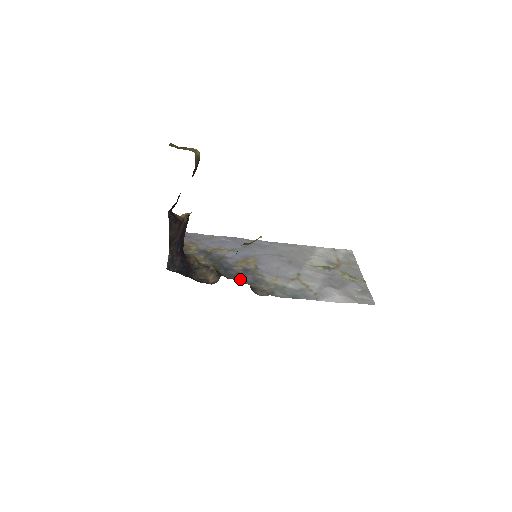
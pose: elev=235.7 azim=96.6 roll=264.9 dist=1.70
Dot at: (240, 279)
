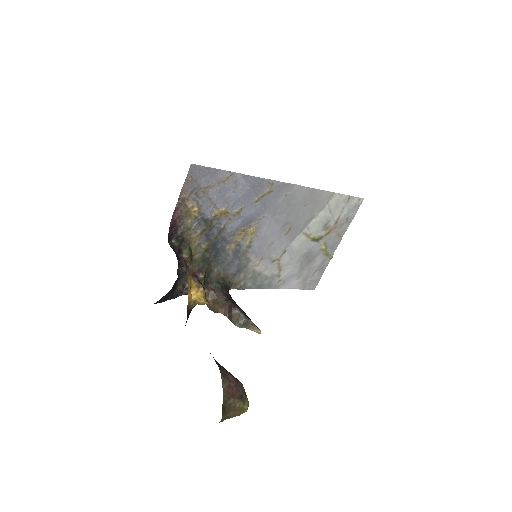
Dot at: (225, 269)
